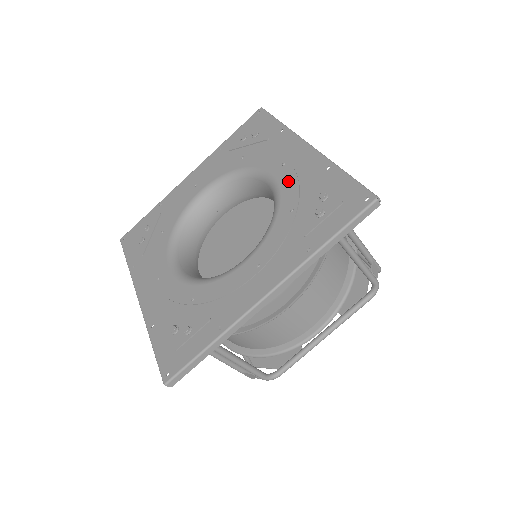
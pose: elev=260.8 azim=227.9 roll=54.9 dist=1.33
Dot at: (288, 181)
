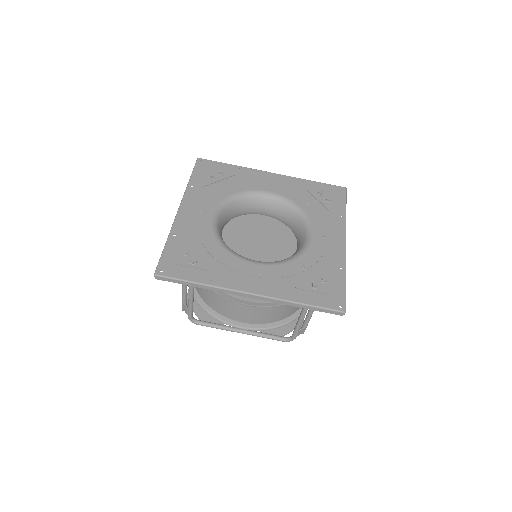
Dot at: (317, 249)
